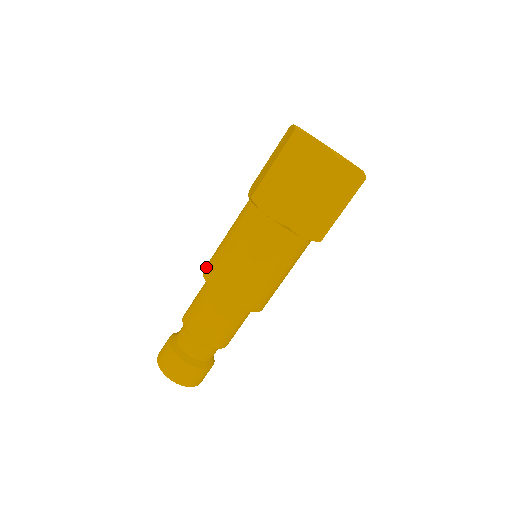
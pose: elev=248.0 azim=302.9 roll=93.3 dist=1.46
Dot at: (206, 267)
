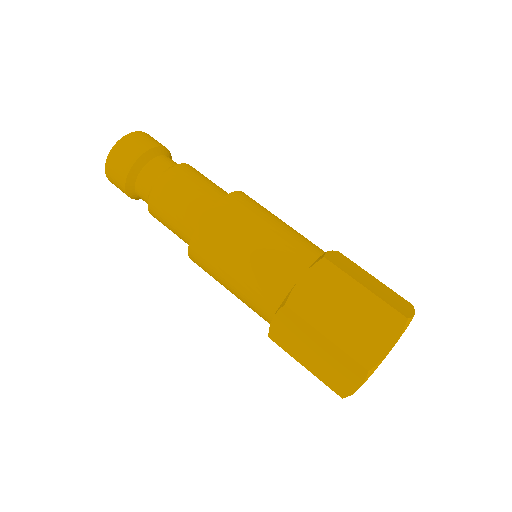
Dot at: (214, 218)
